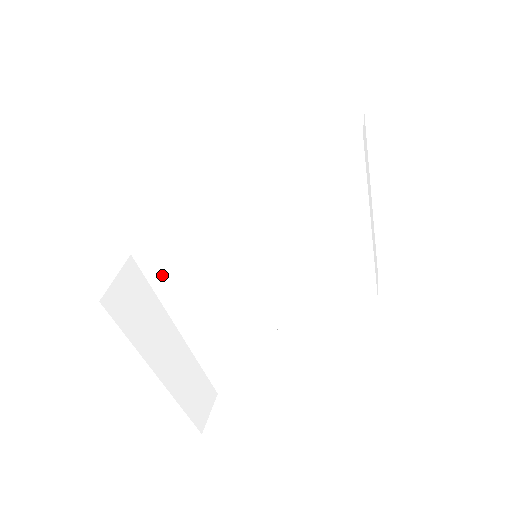
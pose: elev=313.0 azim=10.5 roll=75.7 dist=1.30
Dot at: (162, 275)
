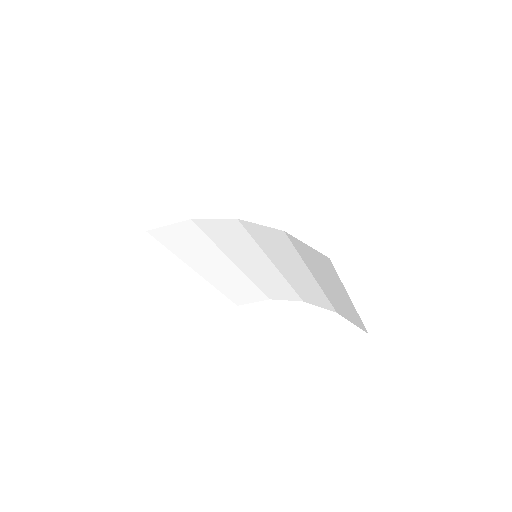
Dot at: (141, 262)
